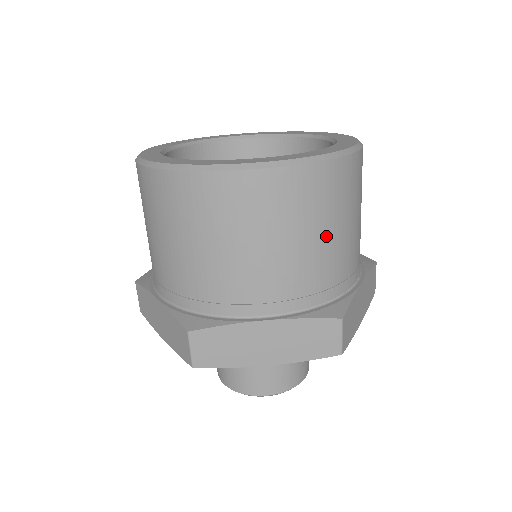
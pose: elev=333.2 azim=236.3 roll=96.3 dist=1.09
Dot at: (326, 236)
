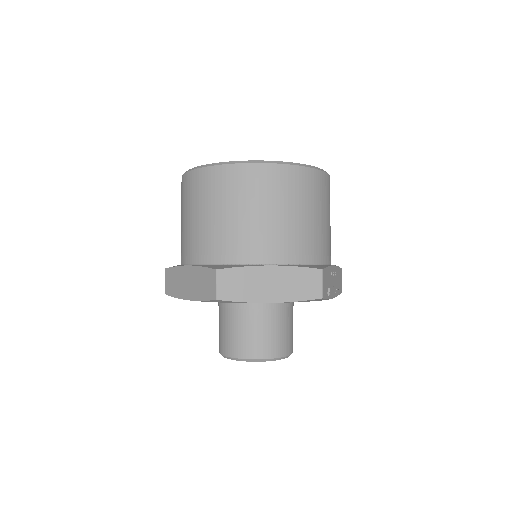
Dot at: (227, 215)
